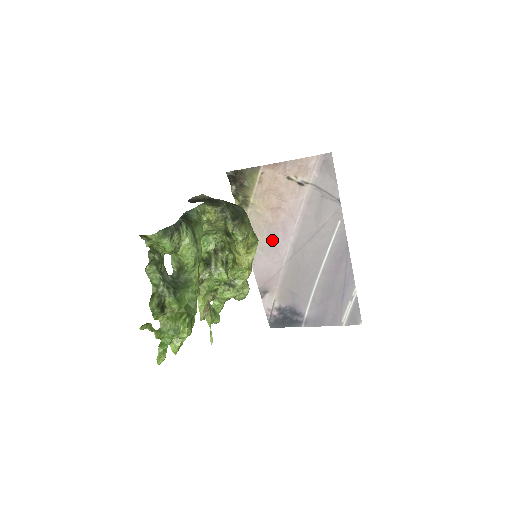
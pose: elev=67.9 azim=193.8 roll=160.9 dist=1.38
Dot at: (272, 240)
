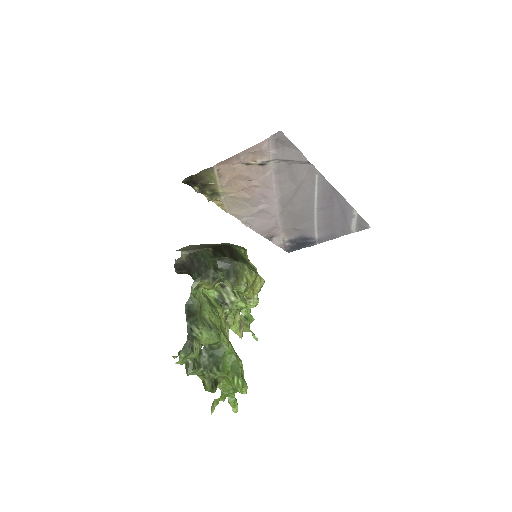
Dot at: (257, 207)
